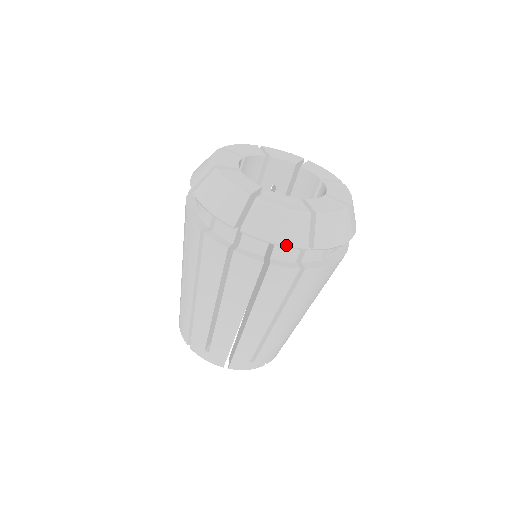
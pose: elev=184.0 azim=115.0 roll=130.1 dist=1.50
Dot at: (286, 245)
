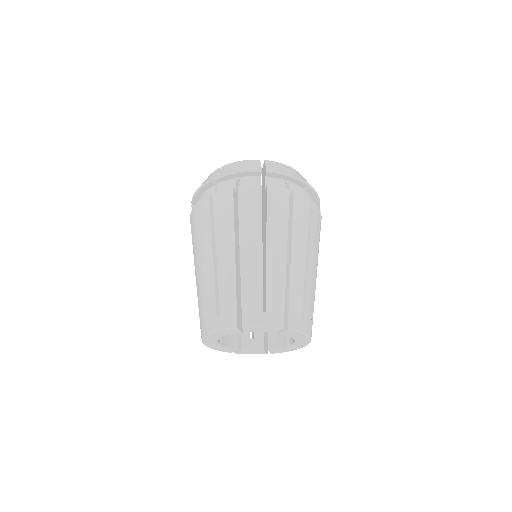
Dot at: (244, 170)
